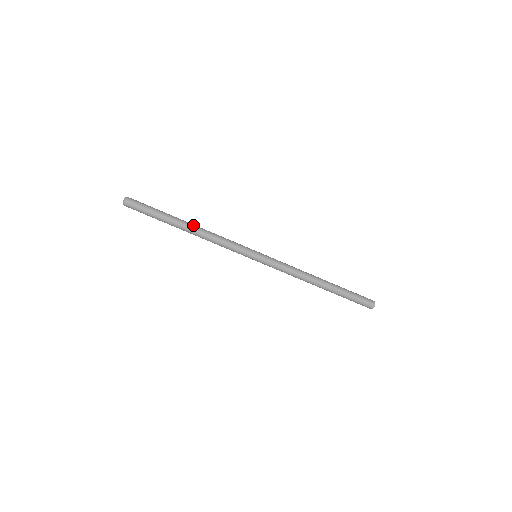
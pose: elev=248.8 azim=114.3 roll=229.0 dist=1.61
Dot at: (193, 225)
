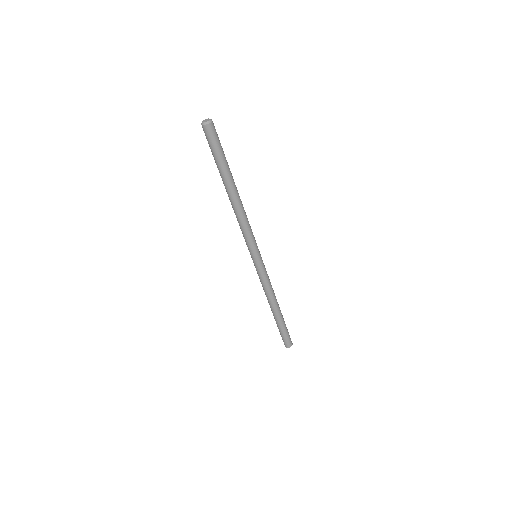
Dot at: (236, 197)
